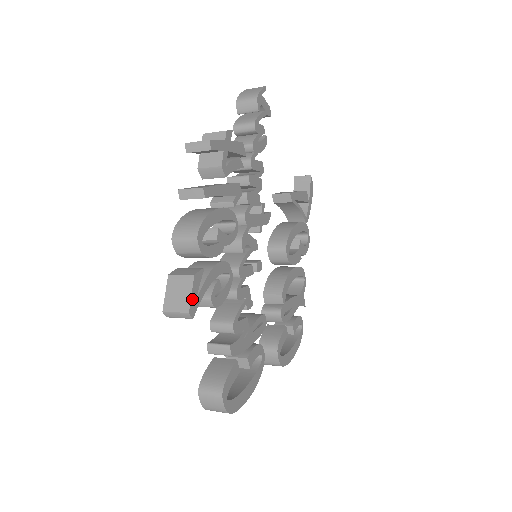
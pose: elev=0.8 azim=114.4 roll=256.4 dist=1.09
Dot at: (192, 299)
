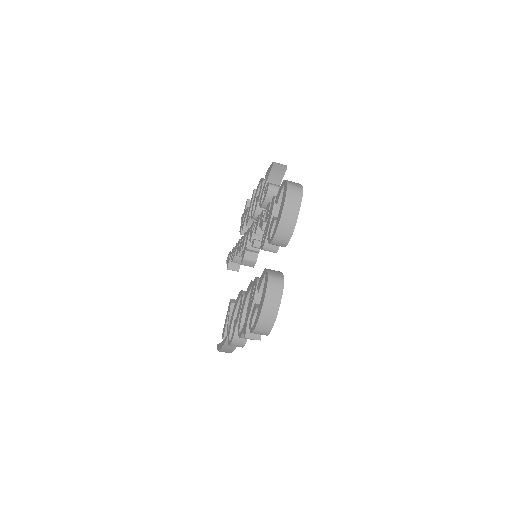
Dot at: occluded
